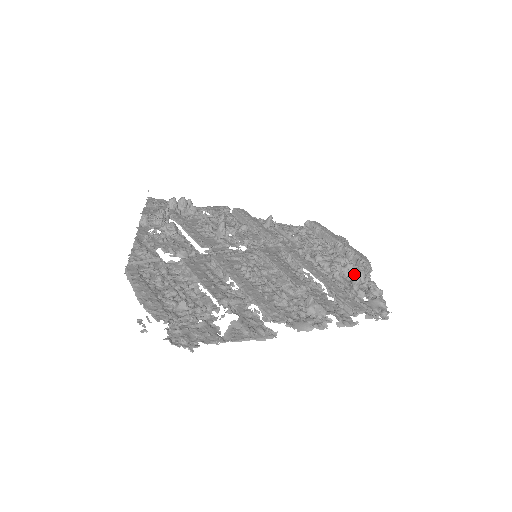
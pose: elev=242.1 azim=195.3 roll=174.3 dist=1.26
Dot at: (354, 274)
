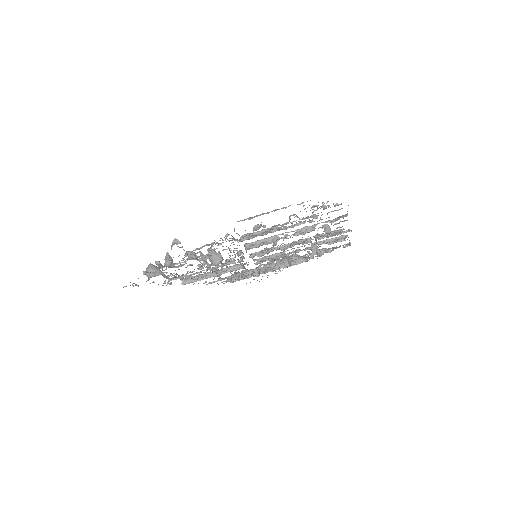
Dot at: occluded
